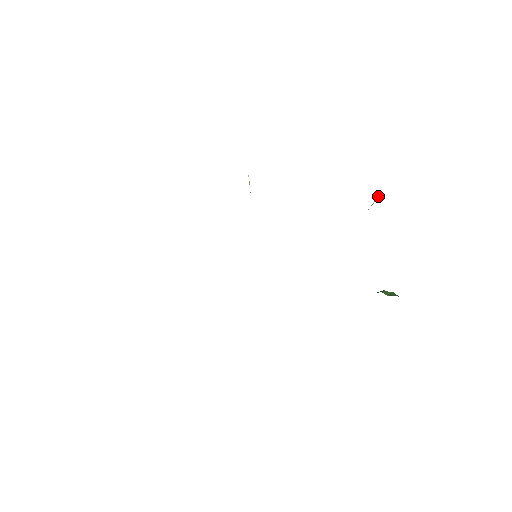
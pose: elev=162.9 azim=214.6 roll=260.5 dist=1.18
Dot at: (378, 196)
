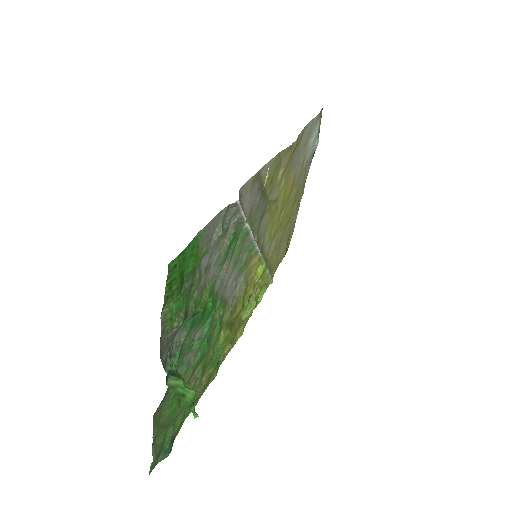
Dot at: (170, 275)
